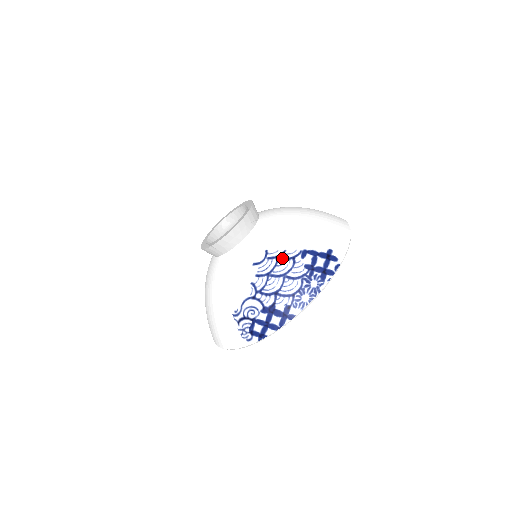
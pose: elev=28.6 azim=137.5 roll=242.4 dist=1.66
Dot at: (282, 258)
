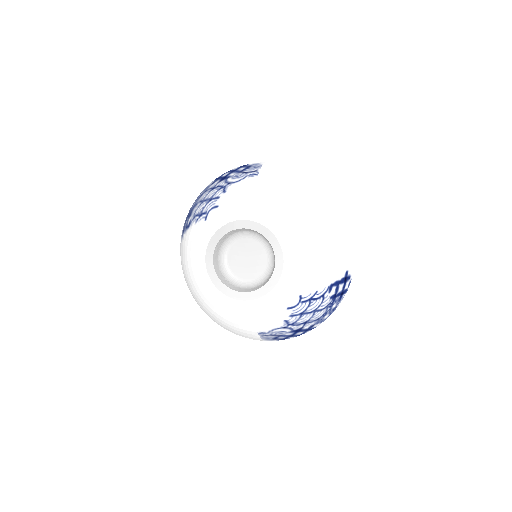
Dot at: (314, 299)
